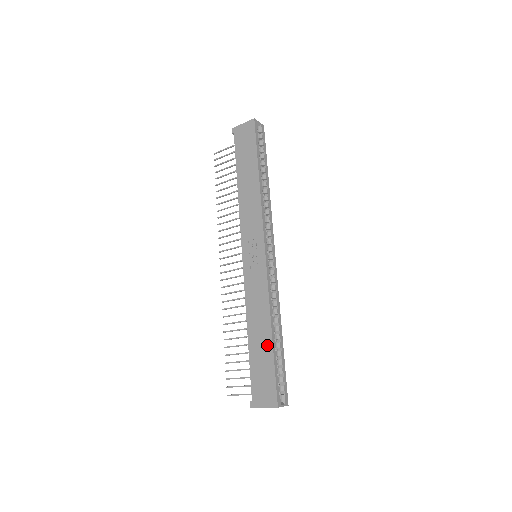
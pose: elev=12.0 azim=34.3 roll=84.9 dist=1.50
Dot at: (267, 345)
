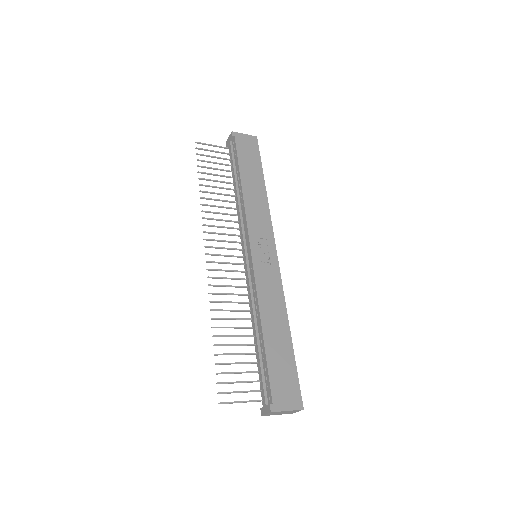
Dot at: (287, 344)
